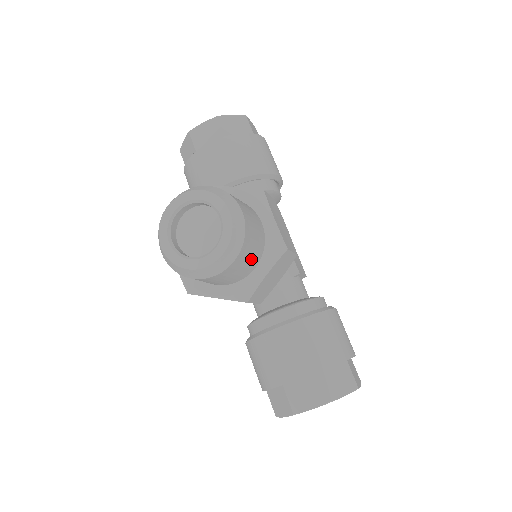
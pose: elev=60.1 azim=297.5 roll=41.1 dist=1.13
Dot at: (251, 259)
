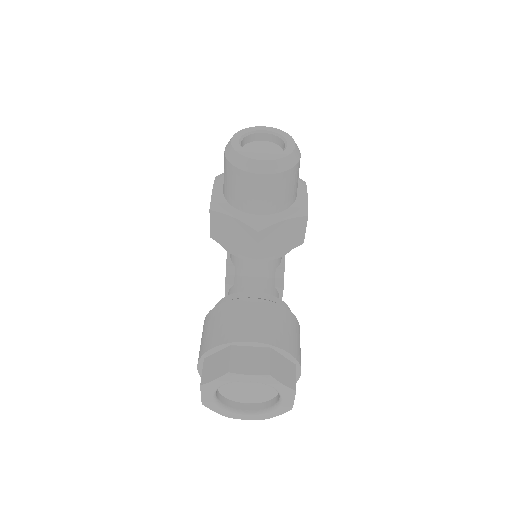
Dot at: (284, 196)
